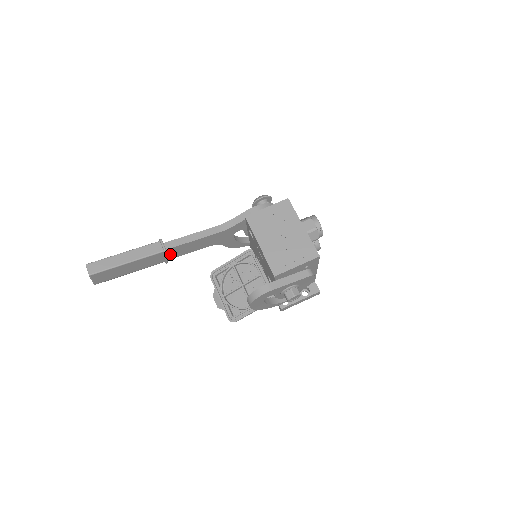
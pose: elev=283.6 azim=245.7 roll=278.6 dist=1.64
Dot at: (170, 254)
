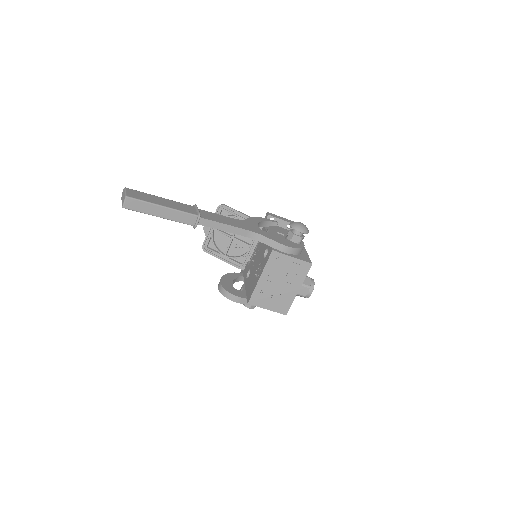
Dot at: occluded
